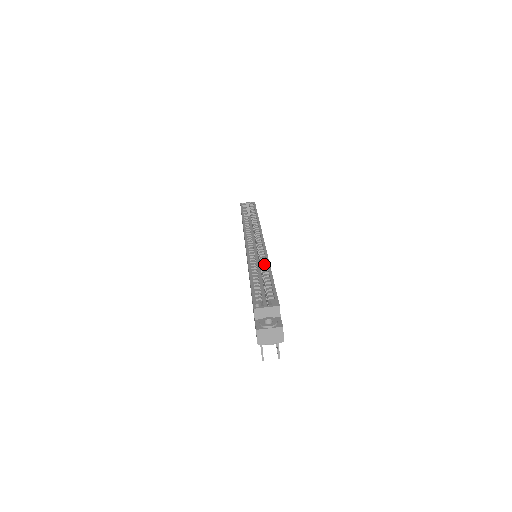
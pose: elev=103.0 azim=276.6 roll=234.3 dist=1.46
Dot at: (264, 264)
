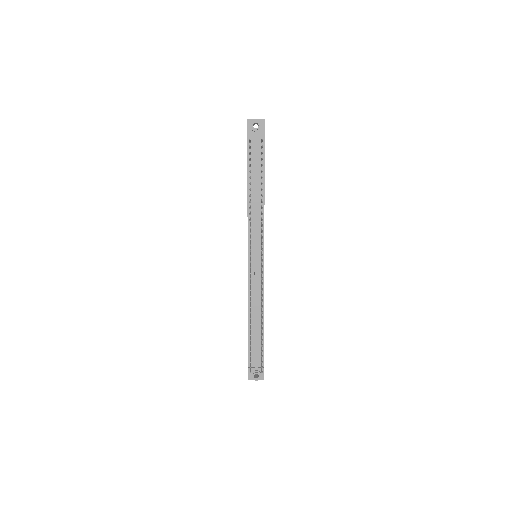
Dot at: occluded
